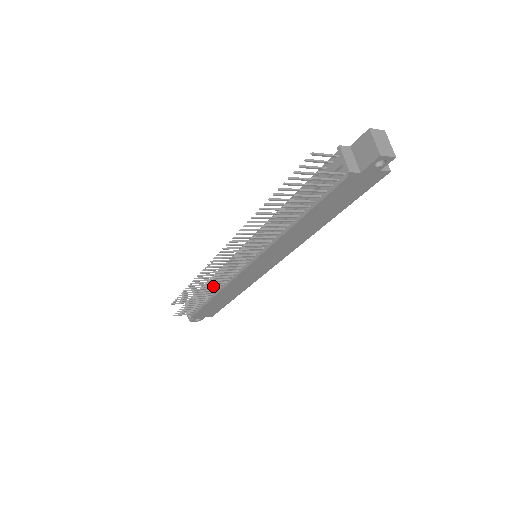
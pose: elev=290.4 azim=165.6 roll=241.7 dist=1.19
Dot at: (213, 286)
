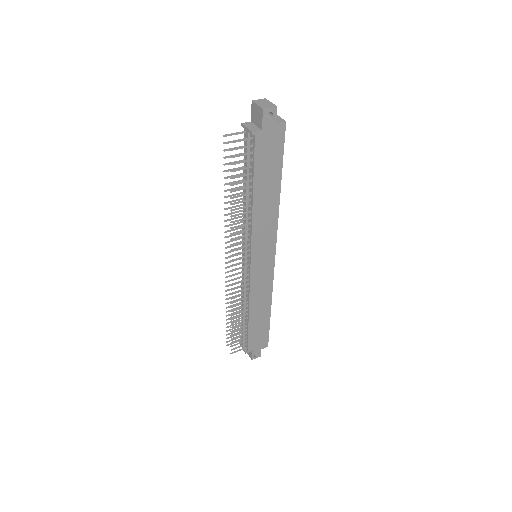
Dot at: occluded
